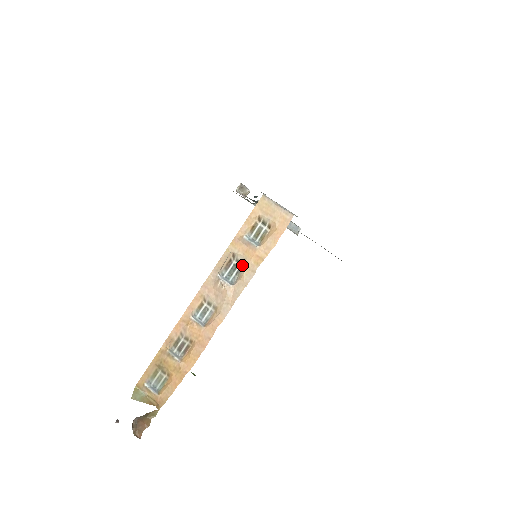
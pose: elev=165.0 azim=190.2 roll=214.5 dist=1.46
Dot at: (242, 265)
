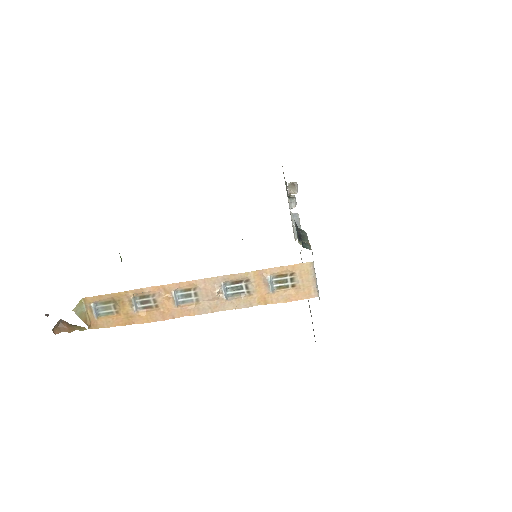
Dot at: (247, 292)
